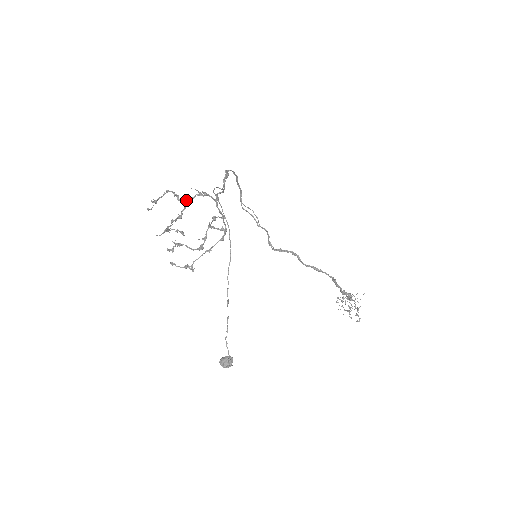
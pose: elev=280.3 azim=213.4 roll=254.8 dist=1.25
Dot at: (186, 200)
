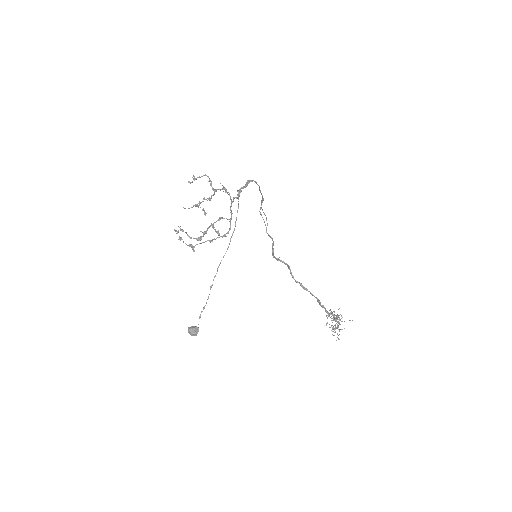
Dot at: (215, 189)
